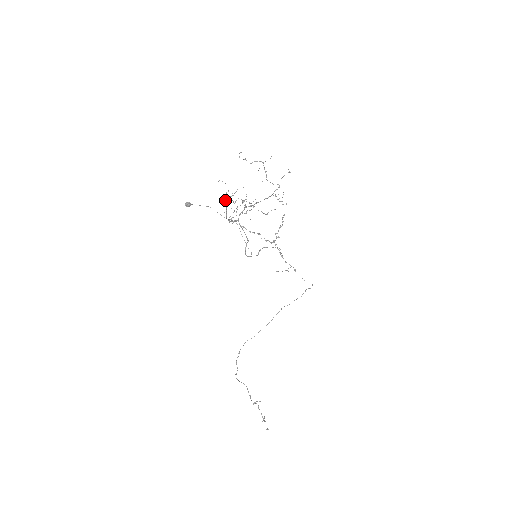
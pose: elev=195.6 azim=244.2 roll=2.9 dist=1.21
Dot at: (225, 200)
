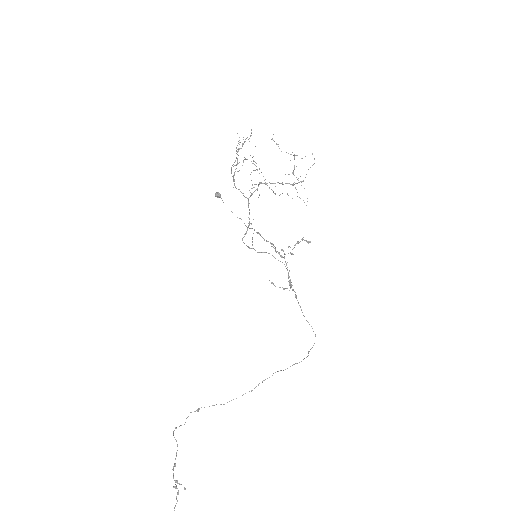
Dot at: occluded
